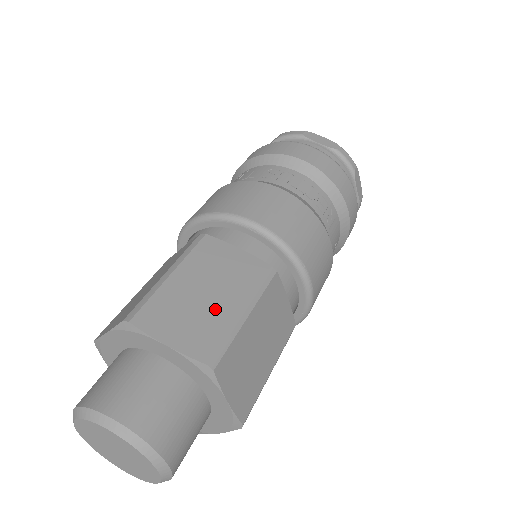
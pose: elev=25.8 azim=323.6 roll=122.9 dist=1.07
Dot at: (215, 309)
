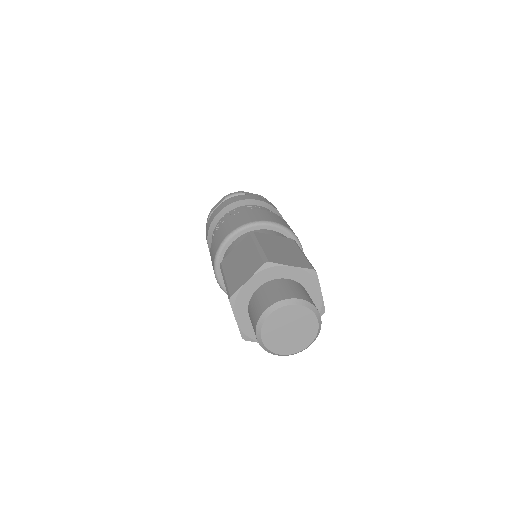
Dot at: (293, 254)
